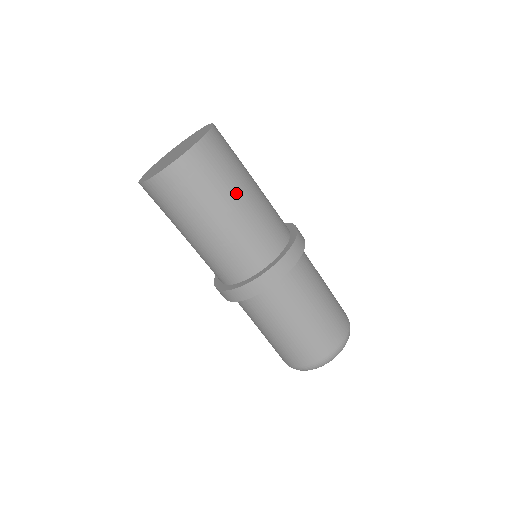
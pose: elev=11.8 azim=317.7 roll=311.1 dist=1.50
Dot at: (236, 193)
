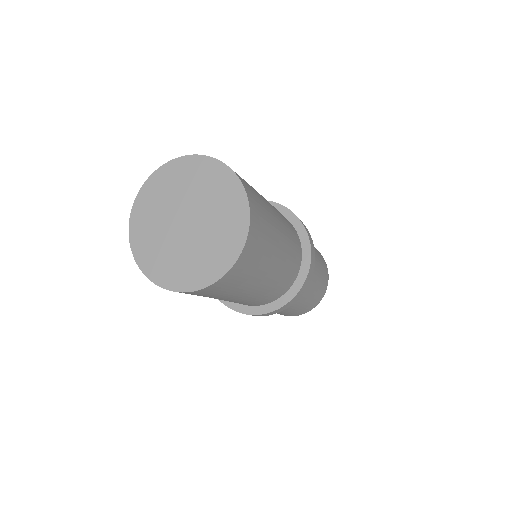
Dot at: (277, 243)
